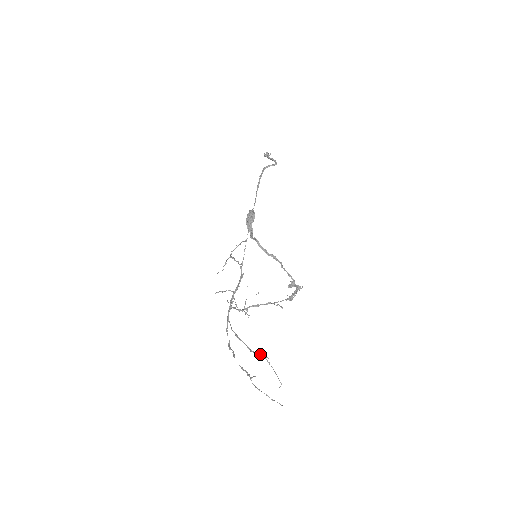
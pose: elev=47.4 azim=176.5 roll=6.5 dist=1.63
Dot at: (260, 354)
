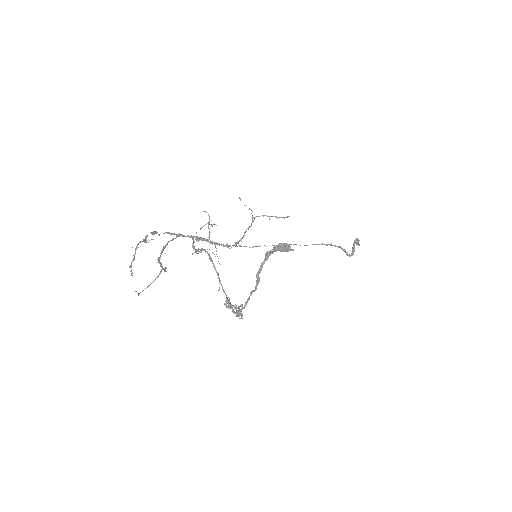
Dot at: occluded
